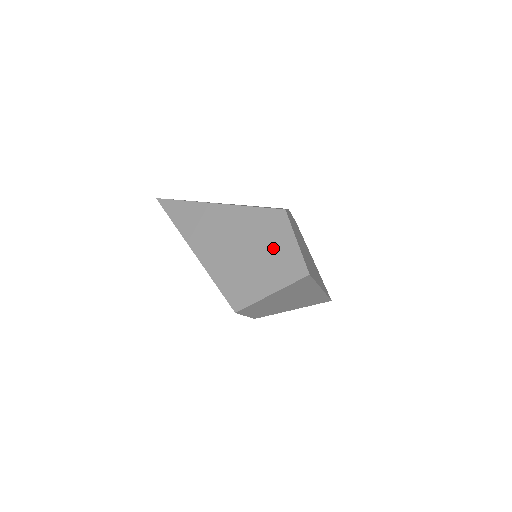
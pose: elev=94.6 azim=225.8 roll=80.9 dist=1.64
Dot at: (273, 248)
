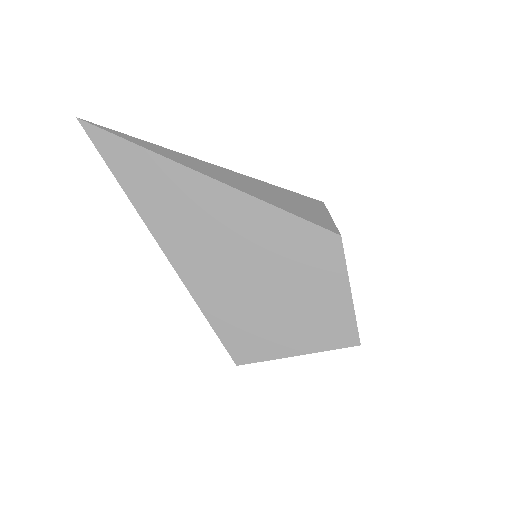
Dot at: (310, 291)
